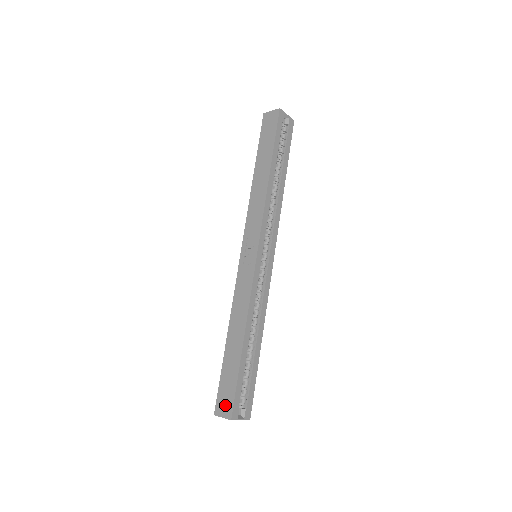
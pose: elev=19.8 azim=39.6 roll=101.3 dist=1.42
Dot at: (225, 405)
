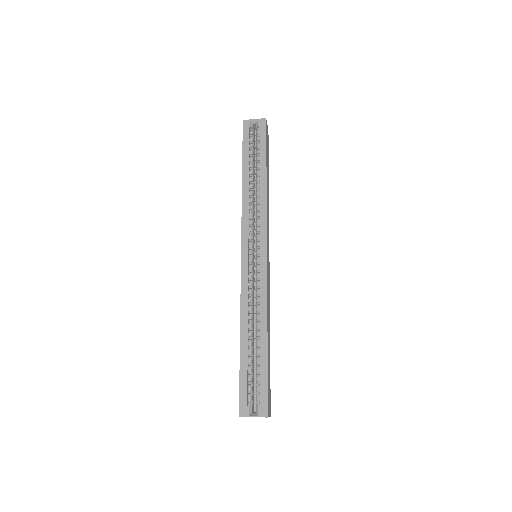
Dot at: occluded
